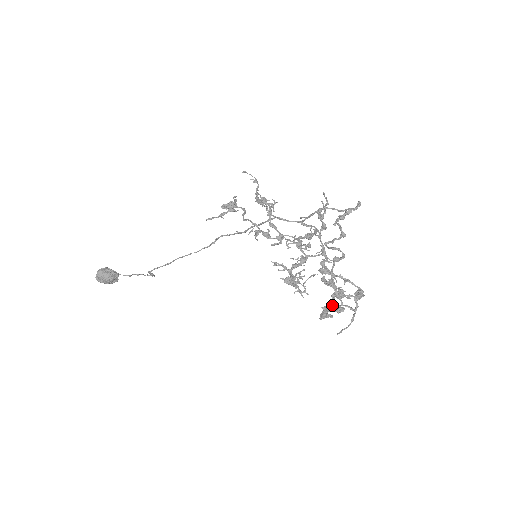
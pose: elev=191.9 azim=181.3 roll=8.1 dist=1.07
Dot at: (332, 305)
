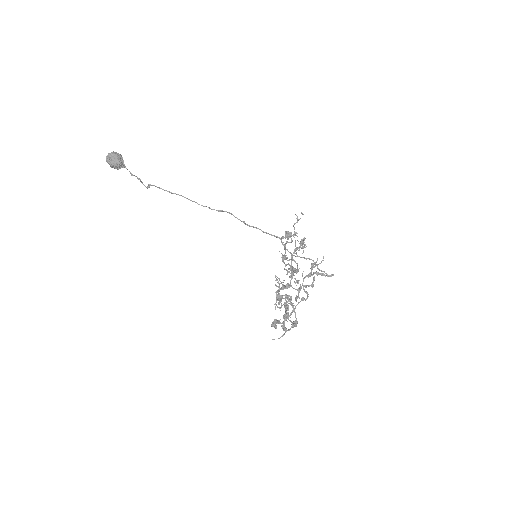
Dot at: (279, 320)
